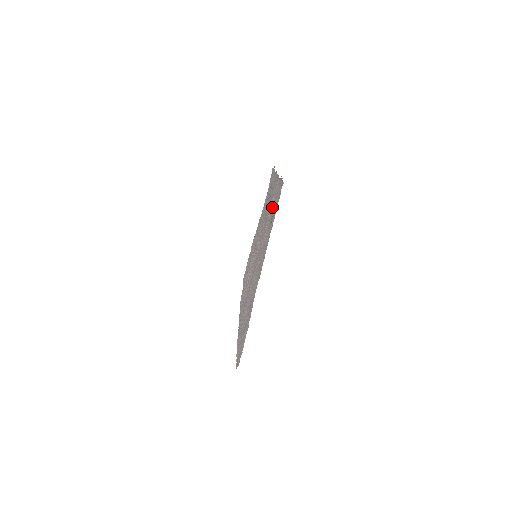
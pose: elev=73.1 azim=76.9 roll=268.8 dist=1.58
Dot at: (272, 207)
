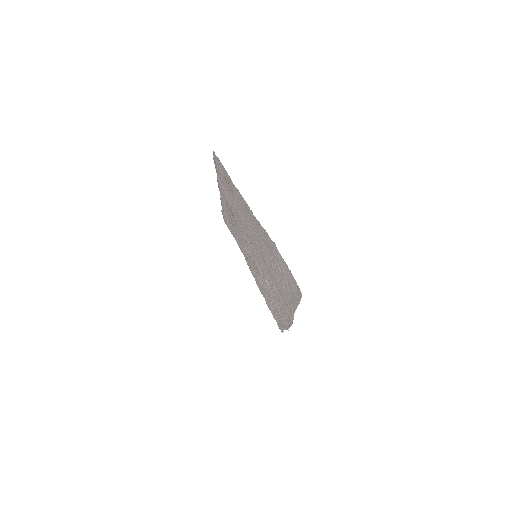
Dot at: (227, 190)
